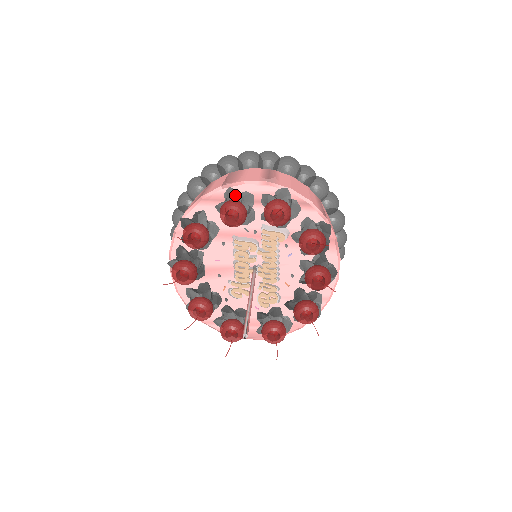
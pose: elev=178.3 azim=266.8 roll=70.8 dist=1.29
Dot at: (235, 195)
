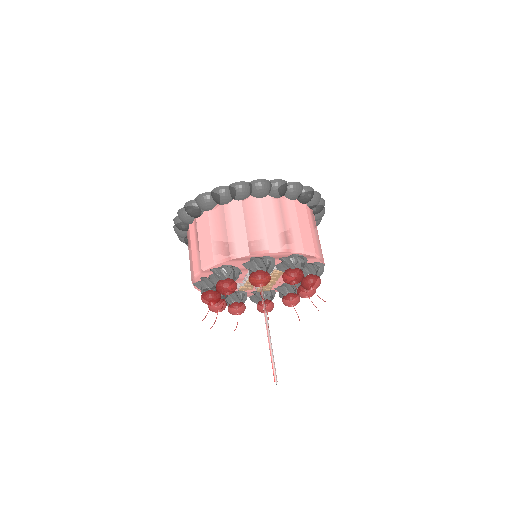
Dot at: (263, 266)
